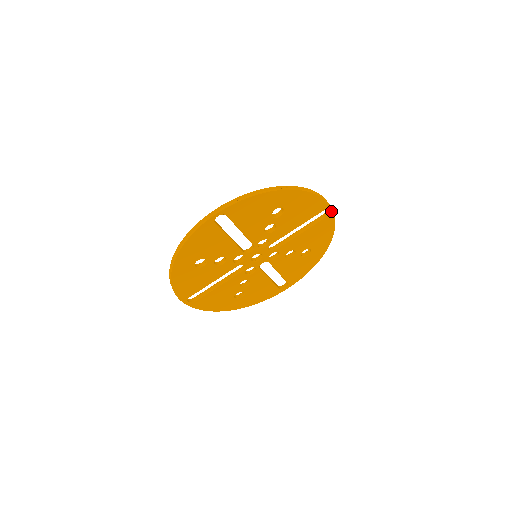
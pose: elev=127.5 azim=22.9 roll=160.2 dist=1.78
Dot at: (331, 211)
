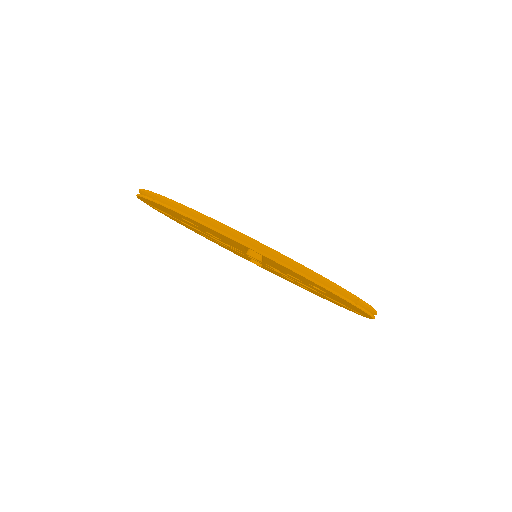
Dot at: occluded
